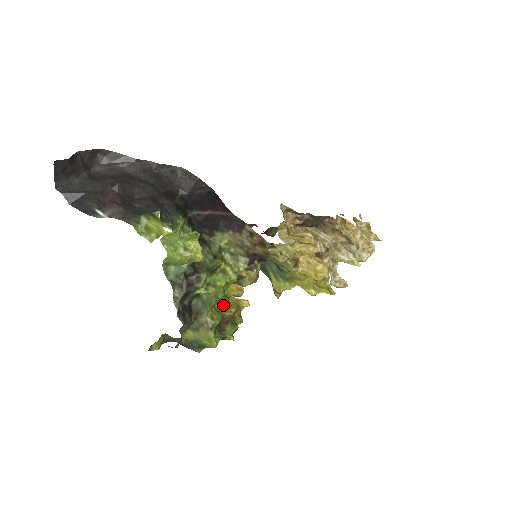
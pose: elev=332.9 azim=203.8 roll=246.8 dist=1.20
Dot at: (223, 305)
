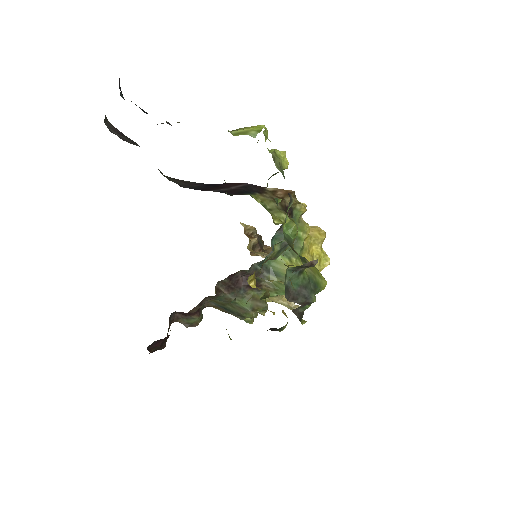
Dot at: (288, 265)
